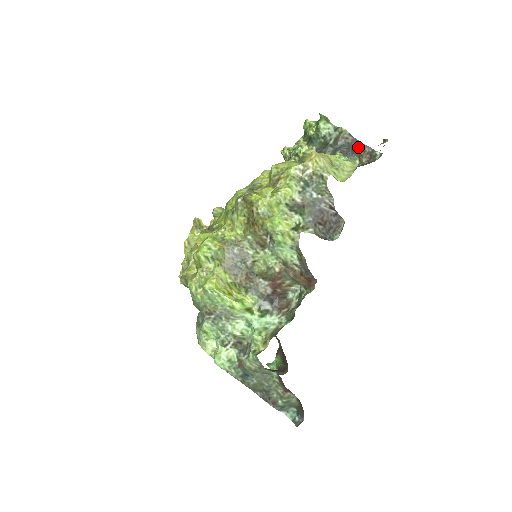
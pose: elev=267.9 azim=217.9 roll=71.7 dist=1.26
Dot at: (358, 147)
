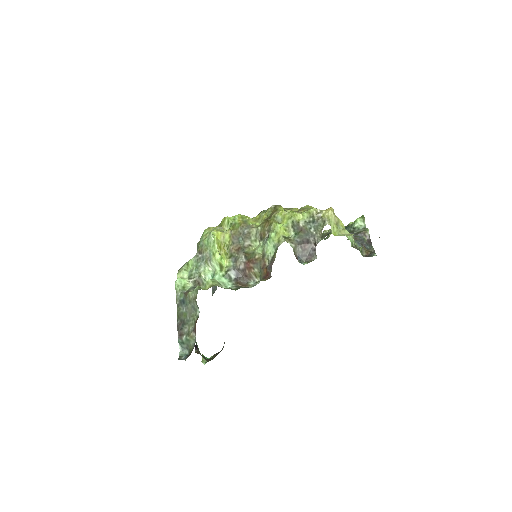
Dot at: (368, 246)
